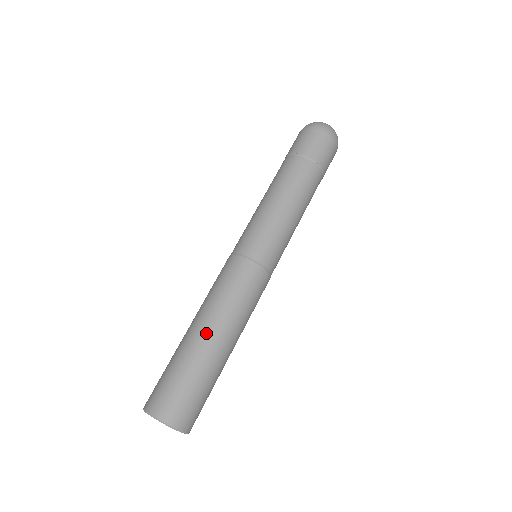
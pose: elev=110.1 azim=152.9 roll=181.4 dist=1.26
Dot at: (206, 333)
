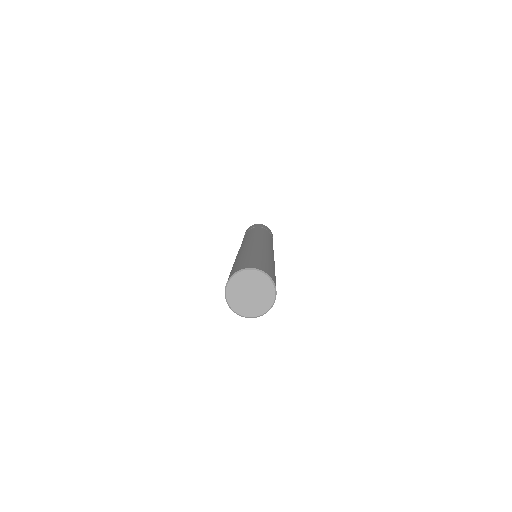
Dot at: occluded
